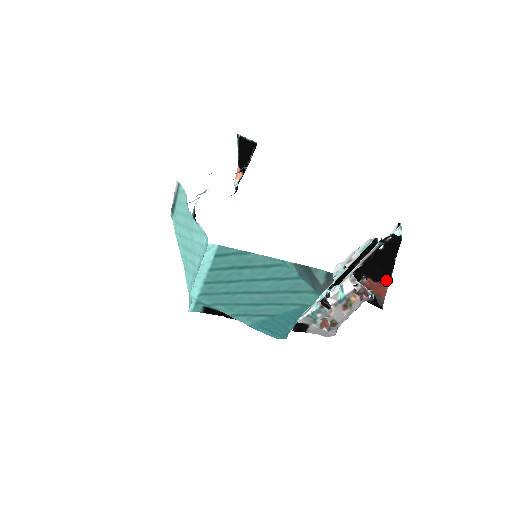
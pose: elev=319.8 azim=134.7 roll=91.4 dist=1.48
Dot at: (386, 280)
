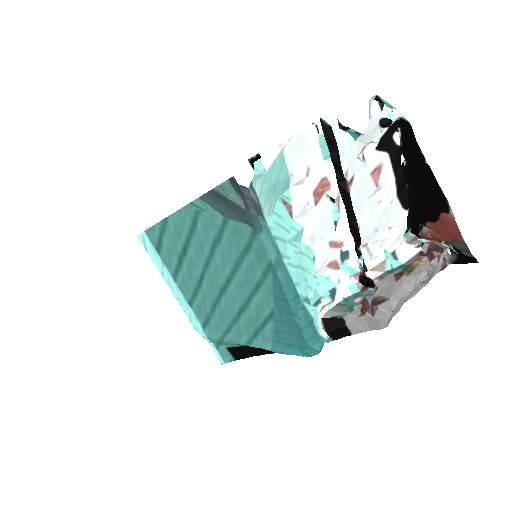
Dot at: (443, 207)
